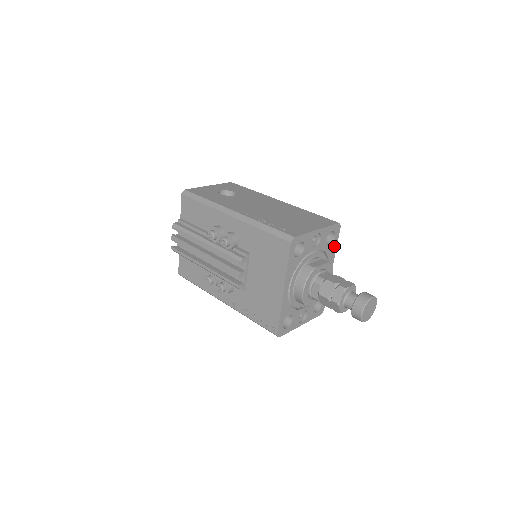
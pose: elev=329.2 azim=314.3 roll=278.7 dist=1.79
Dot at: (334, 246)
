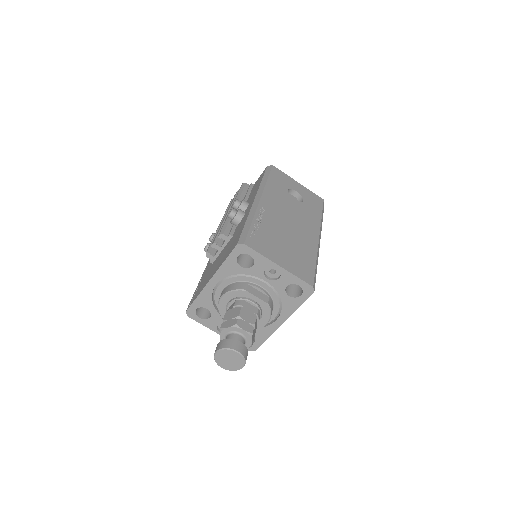
Dot at: (296, 303)
